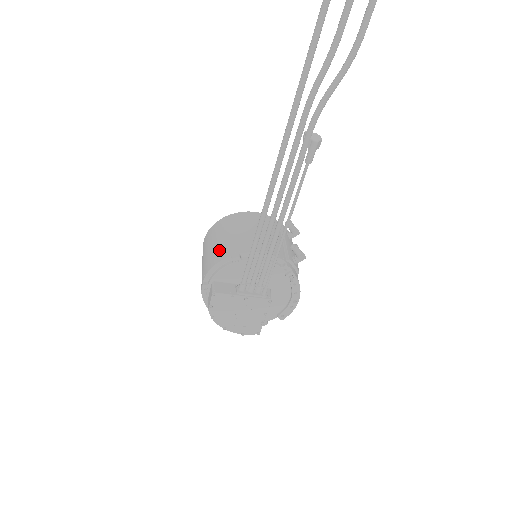
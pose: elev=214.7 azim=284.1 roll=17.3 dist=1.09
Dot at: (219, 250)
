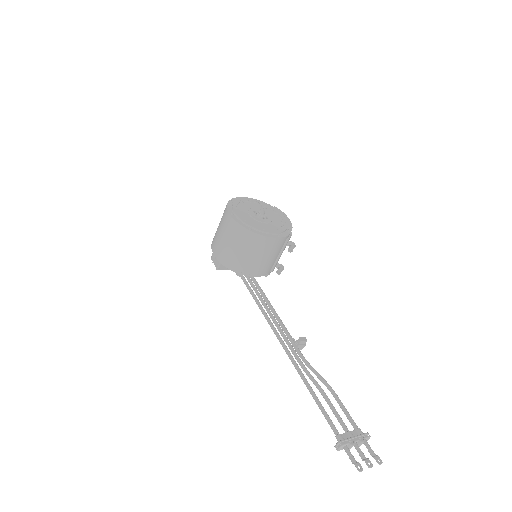
Dot at: (233, 260)
